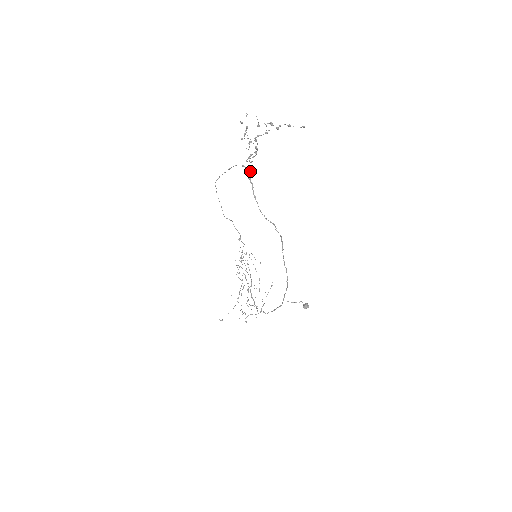
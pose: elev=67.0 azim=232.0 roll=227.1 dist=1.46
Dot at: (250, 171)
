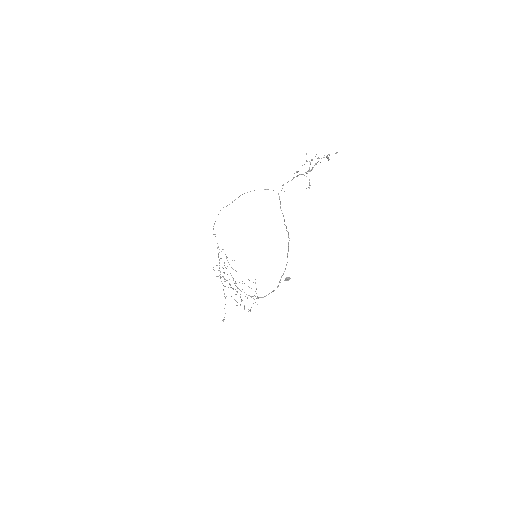
Dot at: occluded
